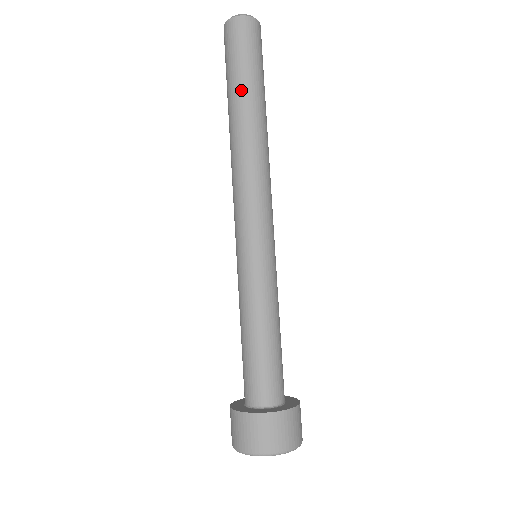
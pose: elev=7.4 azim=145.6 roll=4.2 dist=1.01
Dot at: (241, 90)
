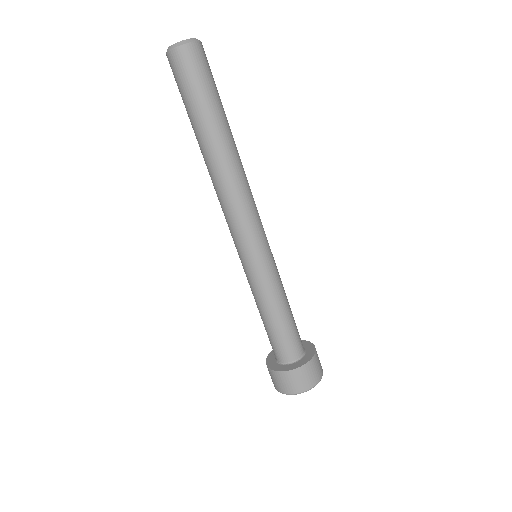
Dot at: (212, 121)
